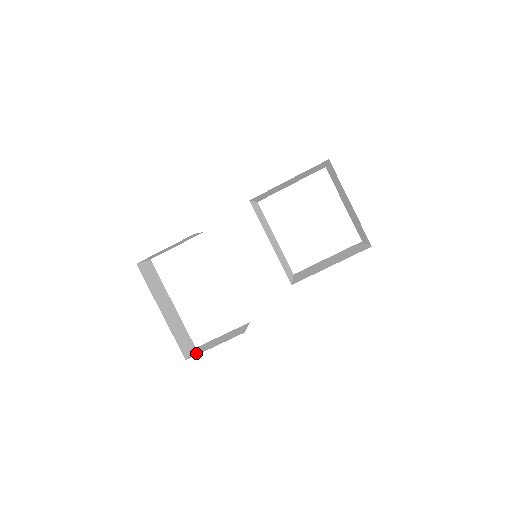
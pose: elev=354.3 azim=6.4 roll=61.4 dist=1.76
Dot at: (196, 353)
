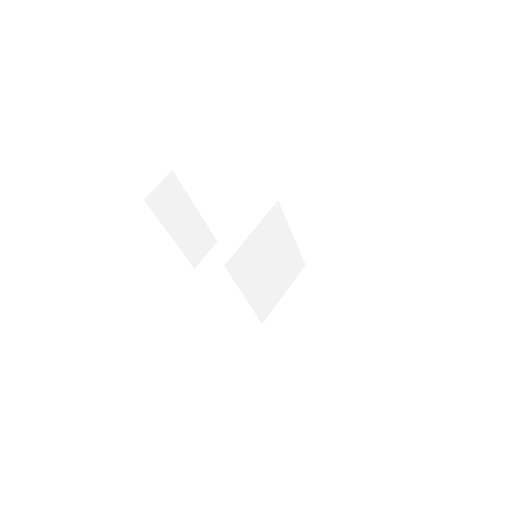
Dot at: (205, 266)
